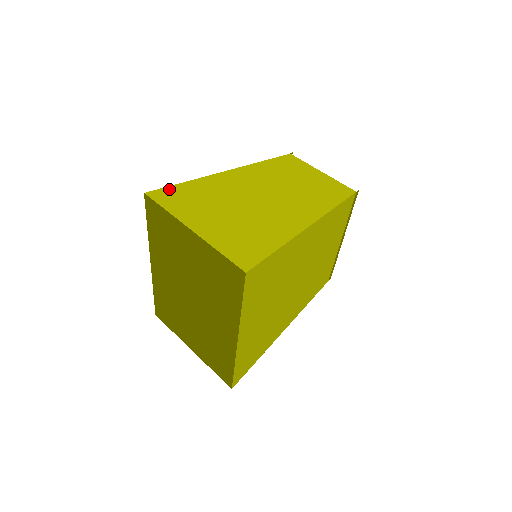
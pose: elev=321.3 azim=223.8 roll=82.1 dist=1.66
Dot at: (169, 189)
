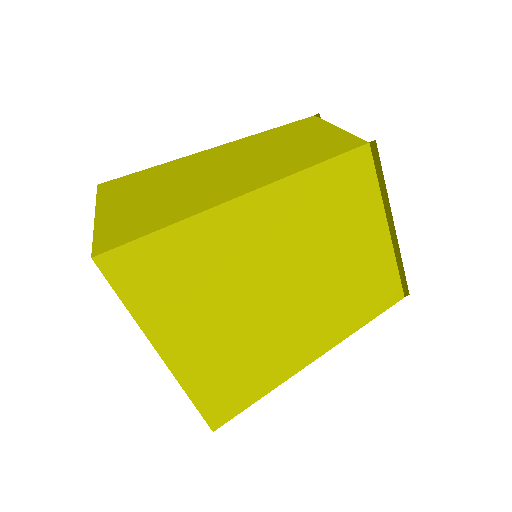
Dot at: (124, 177)
